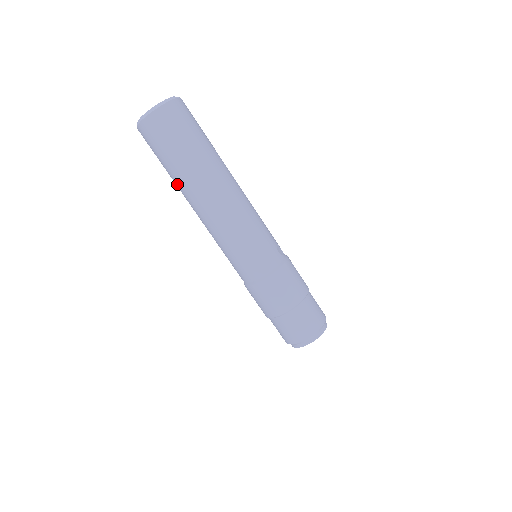
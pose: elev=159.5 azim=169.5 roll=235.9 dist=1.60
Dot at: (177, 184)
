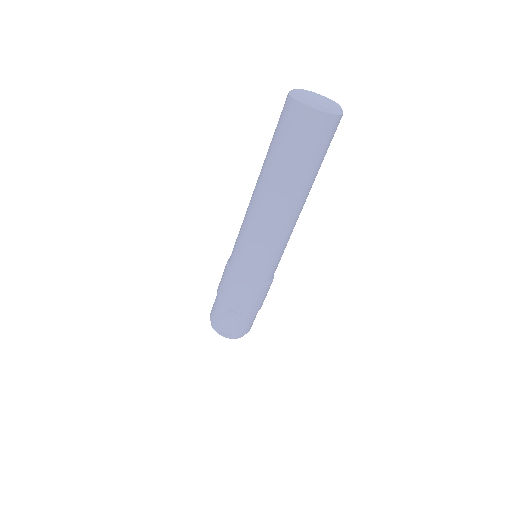
Dot at: (269, 168)
